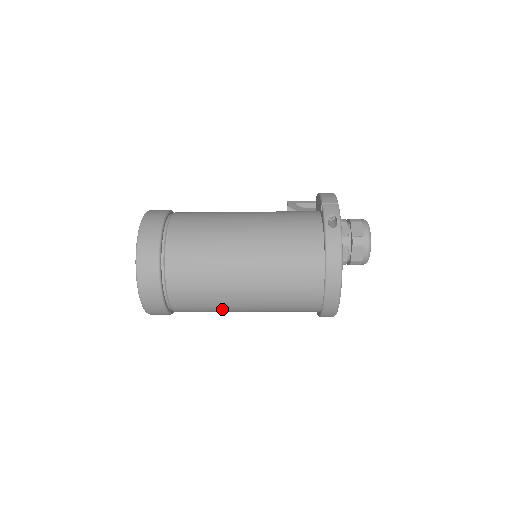
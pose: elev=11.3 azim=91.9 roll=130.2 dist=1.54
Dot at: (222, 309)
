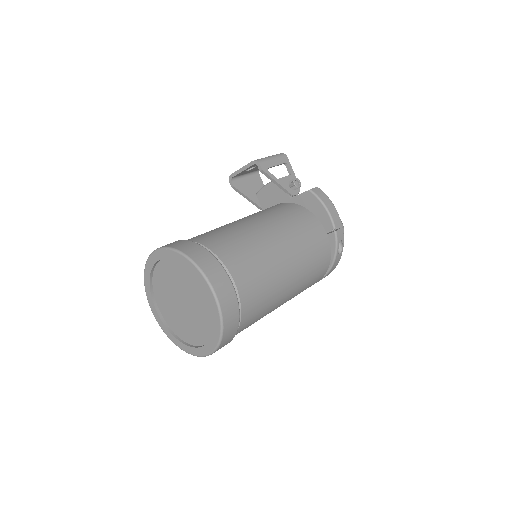
Dot at: occluded
